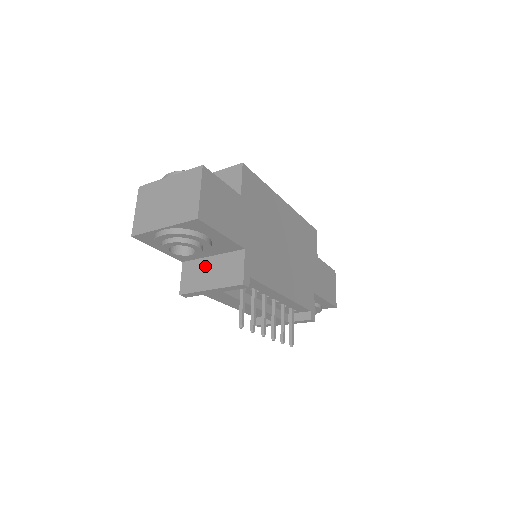
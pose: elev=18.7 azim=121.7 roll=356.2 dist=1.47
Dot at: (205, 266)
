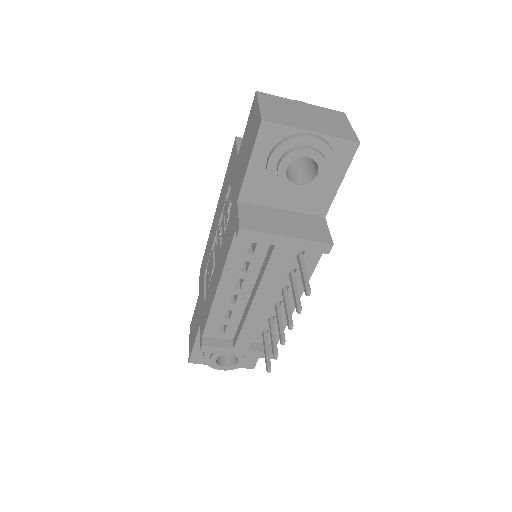
Dot at: (275, 214)
